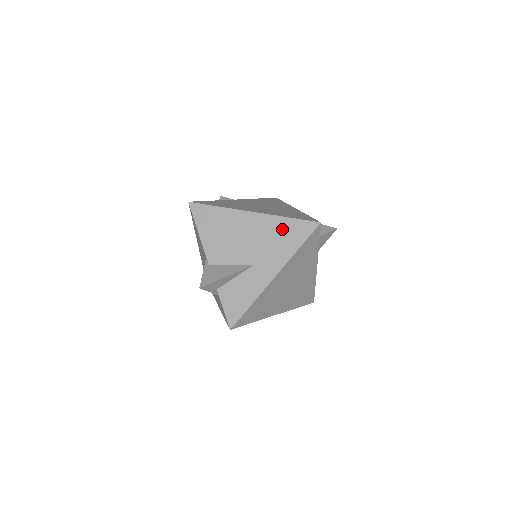
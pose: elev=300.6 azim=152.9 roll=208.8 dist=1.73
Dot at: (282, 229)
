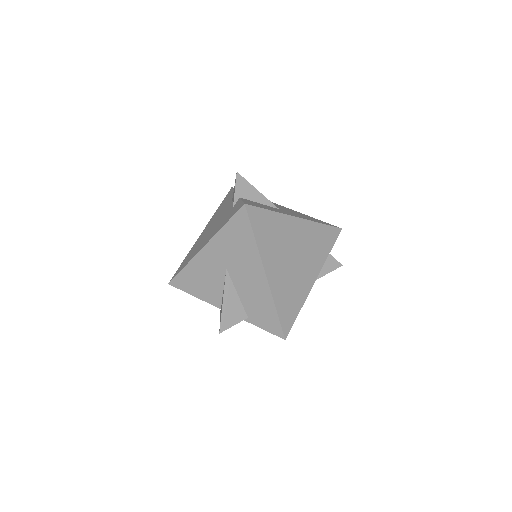
Dot at: occluded
